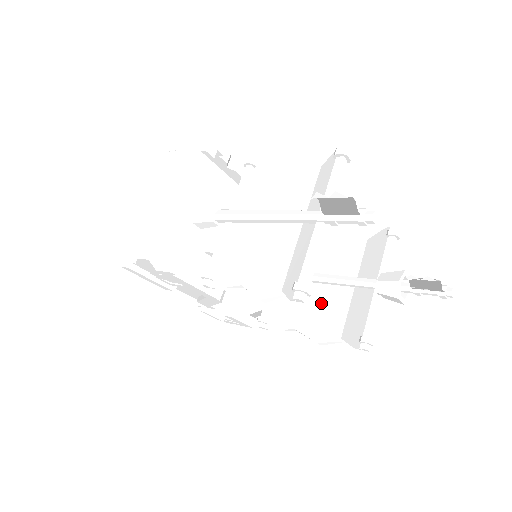
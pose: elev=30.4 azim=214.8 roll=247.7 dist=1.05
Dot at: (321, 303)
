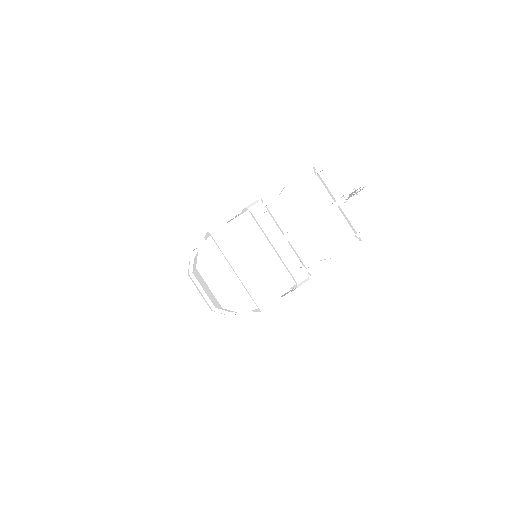
Dot at: occluded
